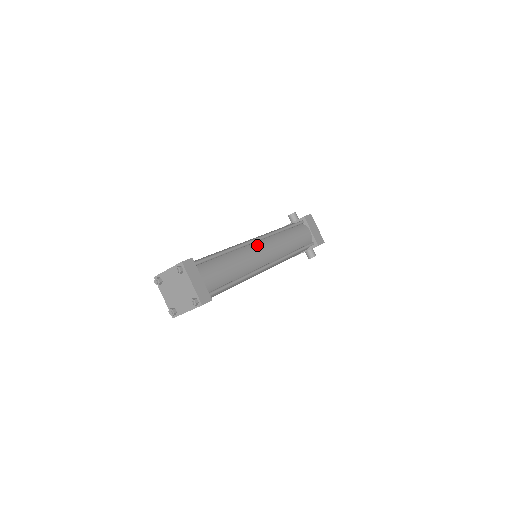
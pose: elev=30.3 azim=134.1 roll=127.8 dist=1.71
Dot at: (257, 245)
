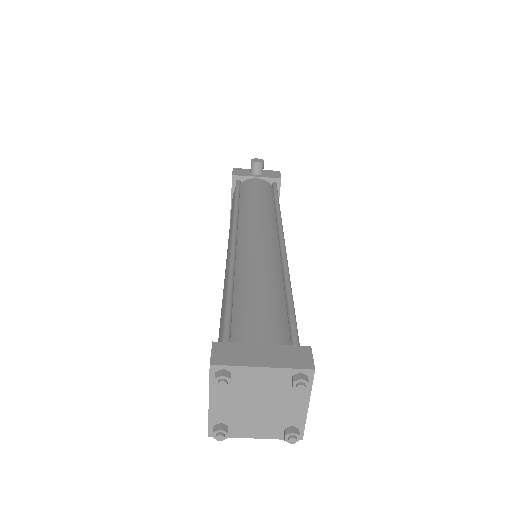
Dot at: occluded
